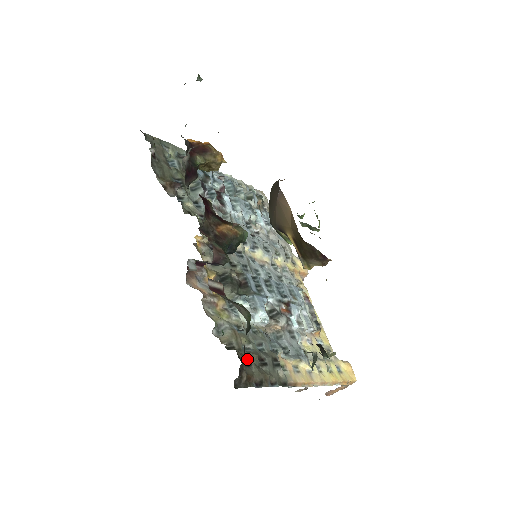
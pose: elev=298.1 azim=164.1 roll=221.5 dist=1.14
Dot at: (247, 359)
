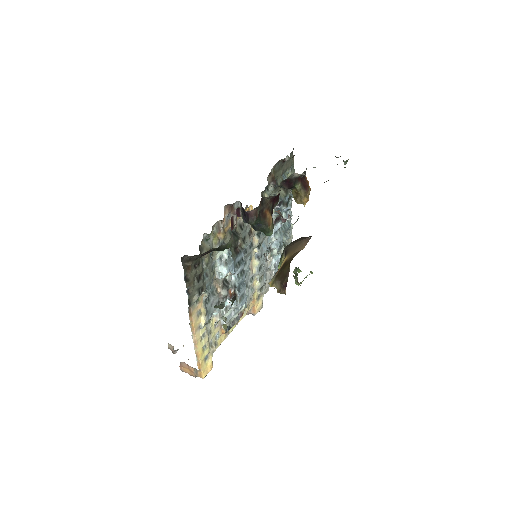
Dot at: (198, 264)
